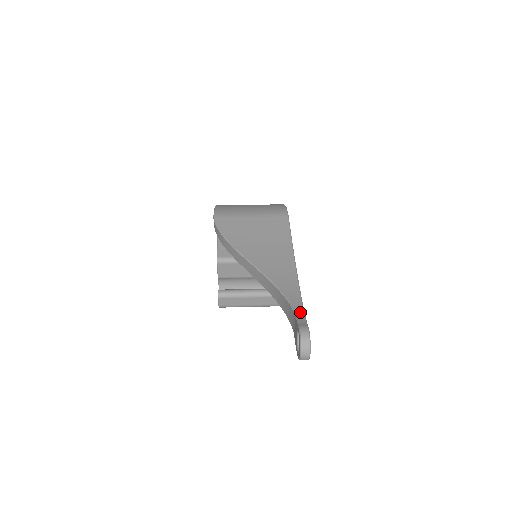
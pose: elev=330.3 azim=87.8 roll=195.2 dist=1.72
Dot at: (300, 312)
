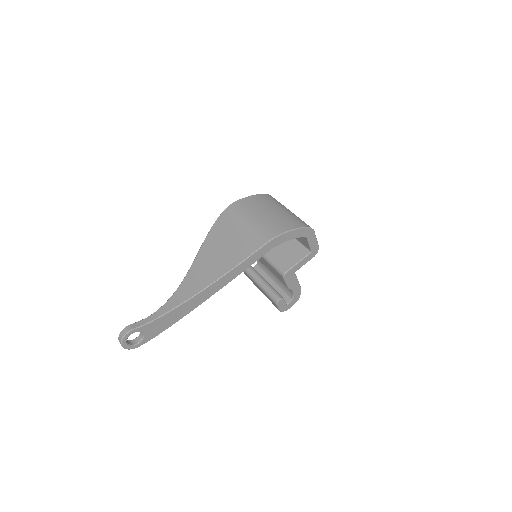
Dot at: (153, 317)
